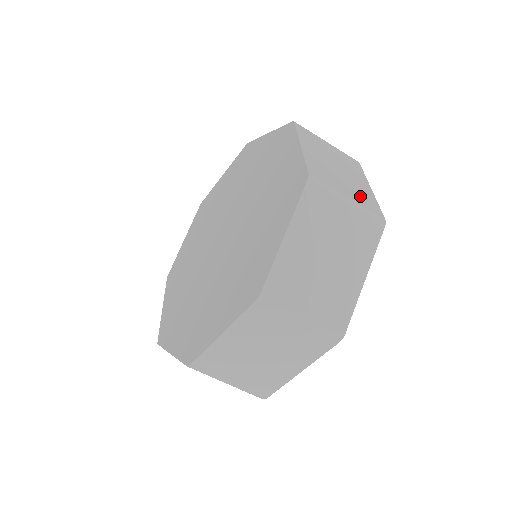
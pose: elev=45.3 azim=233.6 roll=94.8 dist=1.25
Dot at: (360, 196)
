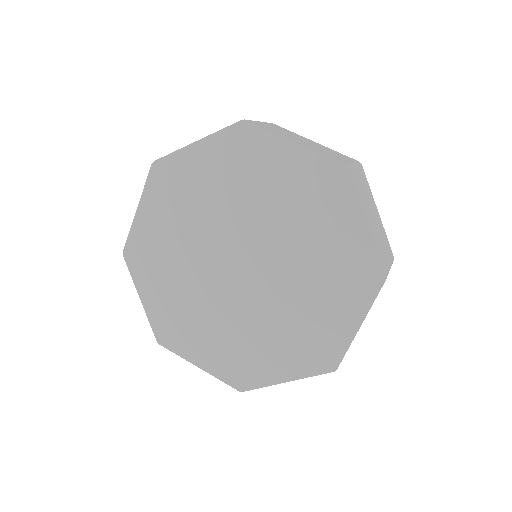
Dot at: (386, 245)
